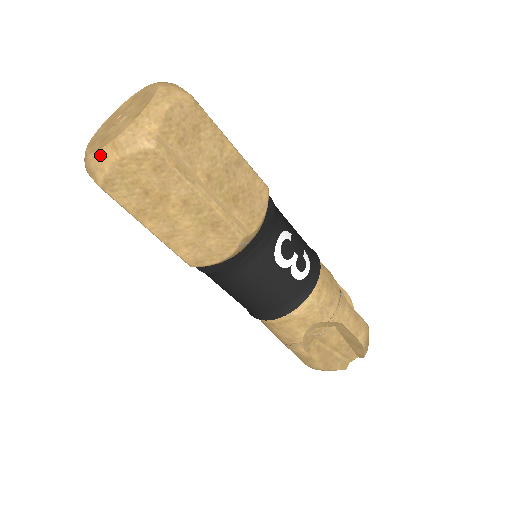
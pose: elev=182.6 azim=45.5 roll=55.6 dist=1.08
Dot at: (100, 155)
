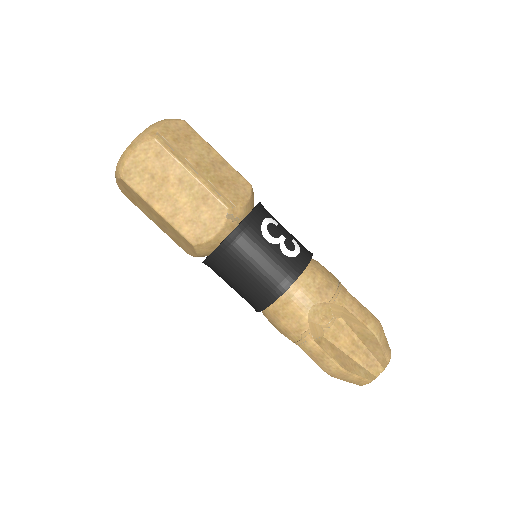
Dot at: (122, 156)
